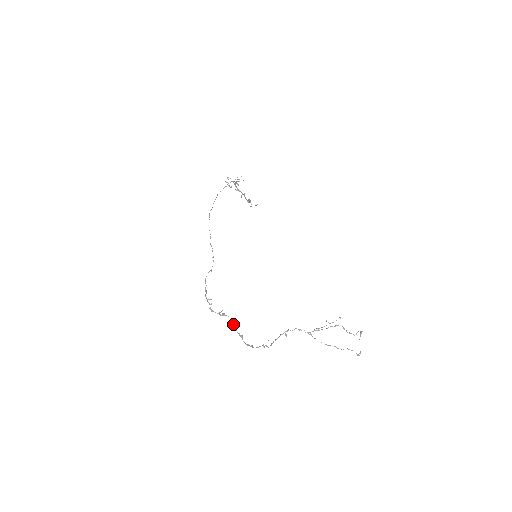
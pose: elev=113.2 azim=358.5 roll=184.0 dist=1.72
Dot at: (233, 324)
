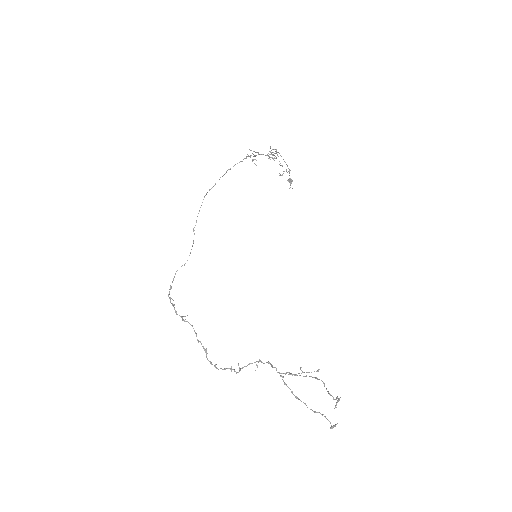
Dot at: (196, 334)
